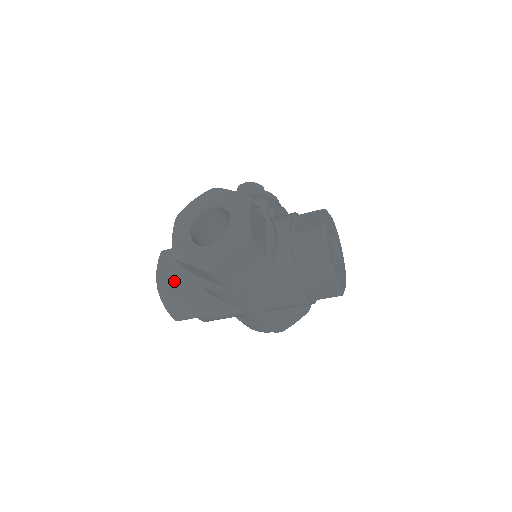
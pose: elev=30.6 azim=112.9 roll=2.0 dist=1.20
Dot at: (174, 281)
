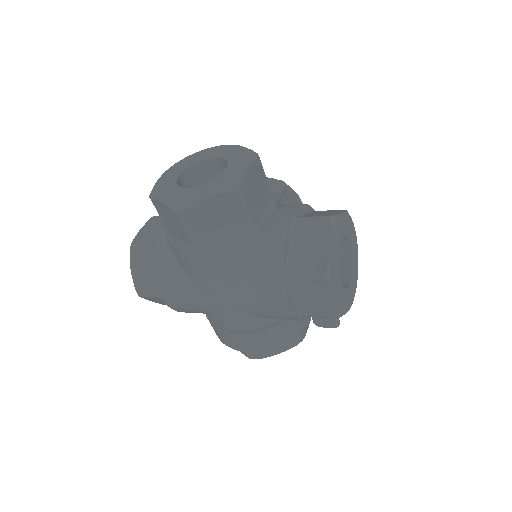
Dot at: (150, 242)
